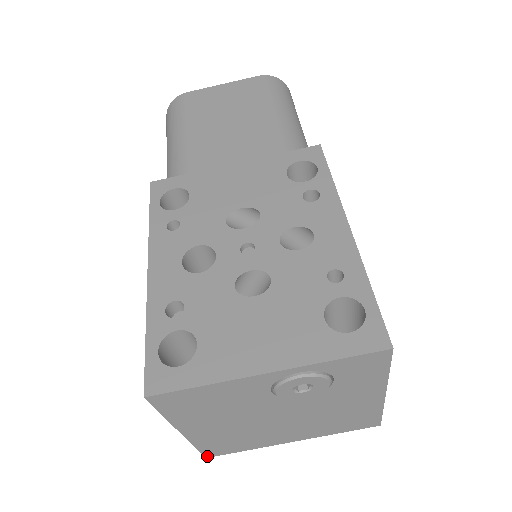
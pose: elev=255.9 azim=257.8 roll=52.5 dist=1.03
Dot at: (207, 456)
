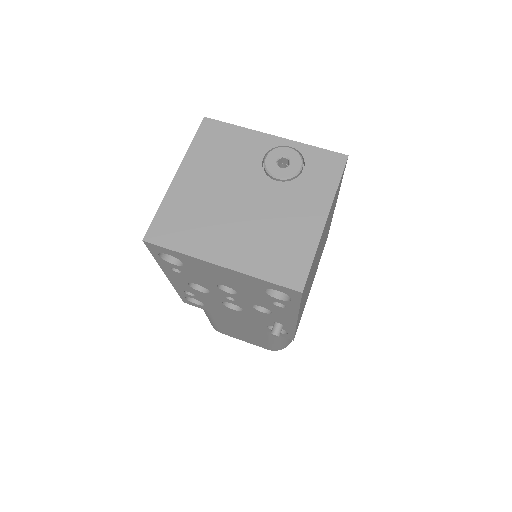
Dot at: (147, 237)
